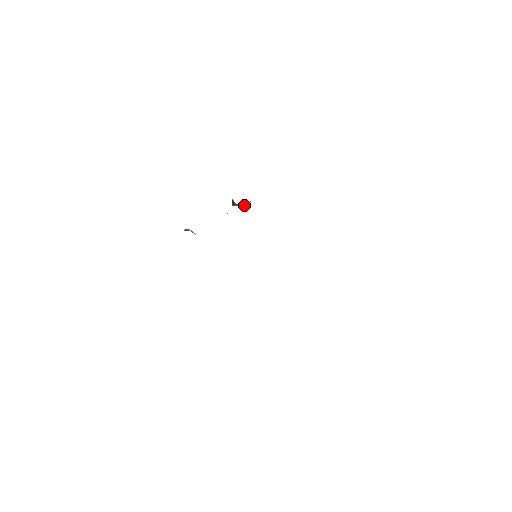
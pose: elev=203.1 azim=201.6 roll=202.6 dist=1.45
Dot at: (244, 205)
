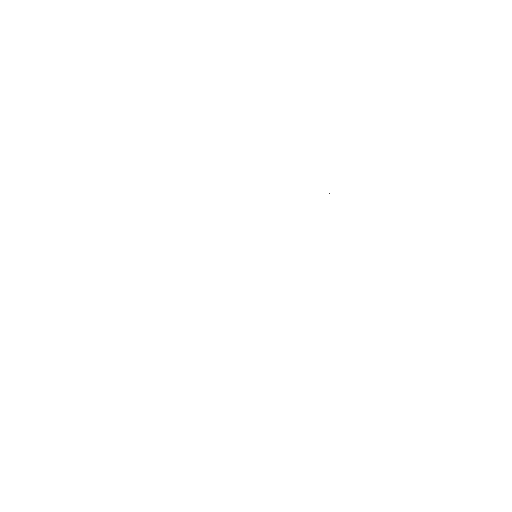
Dot at: occluded
